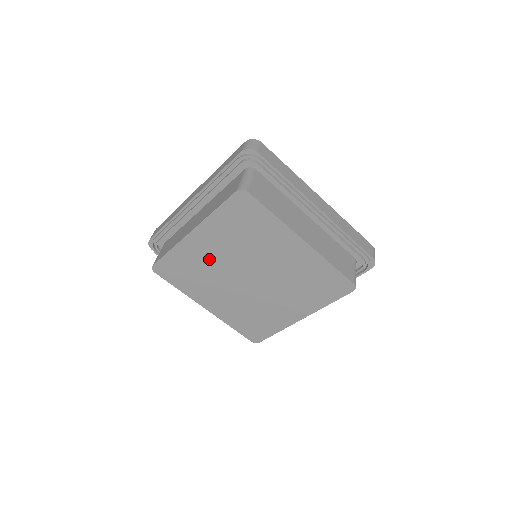
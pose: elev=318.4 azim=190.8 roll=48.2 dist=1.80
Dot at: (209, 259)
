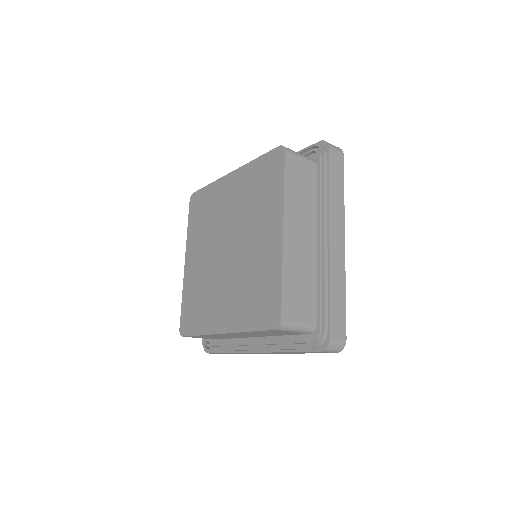
Dot at: (201, 271)
